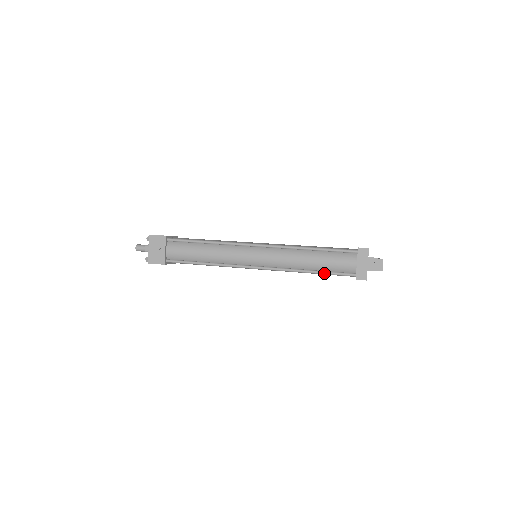
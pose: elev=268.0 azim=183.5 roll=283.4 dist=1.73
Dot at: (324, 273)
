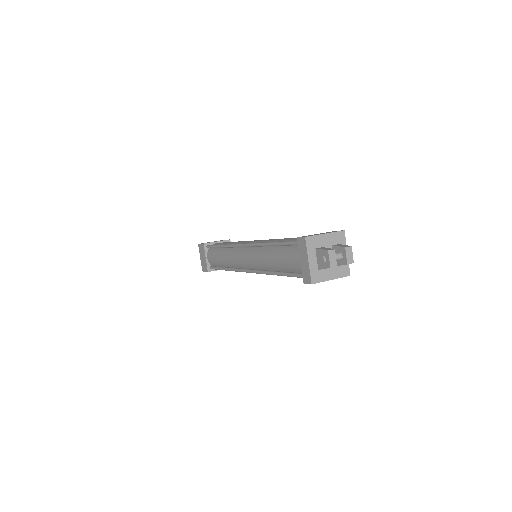
Dot at: (284, 275)
